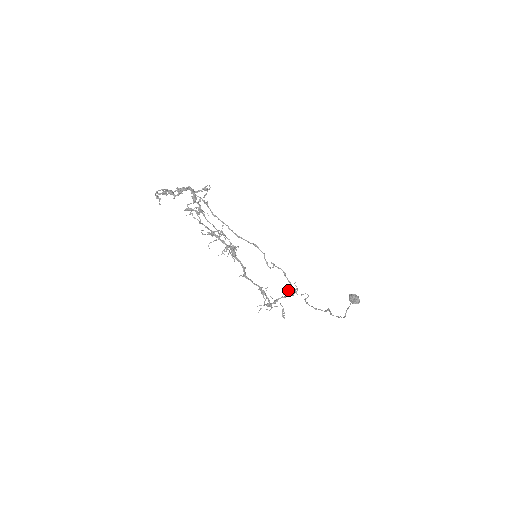
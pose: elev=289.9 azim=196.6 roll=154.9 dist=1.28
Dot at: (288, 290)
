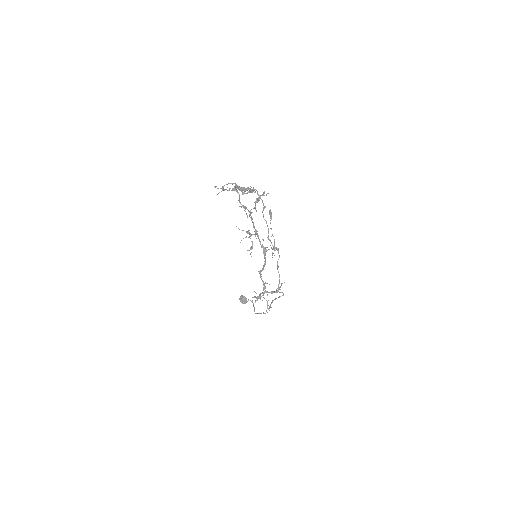
Dot at: occluded
